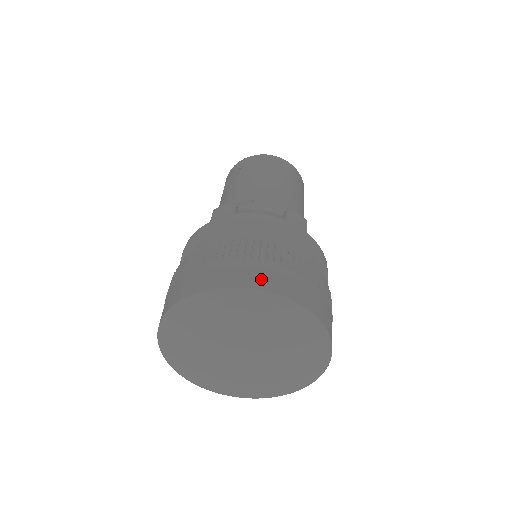
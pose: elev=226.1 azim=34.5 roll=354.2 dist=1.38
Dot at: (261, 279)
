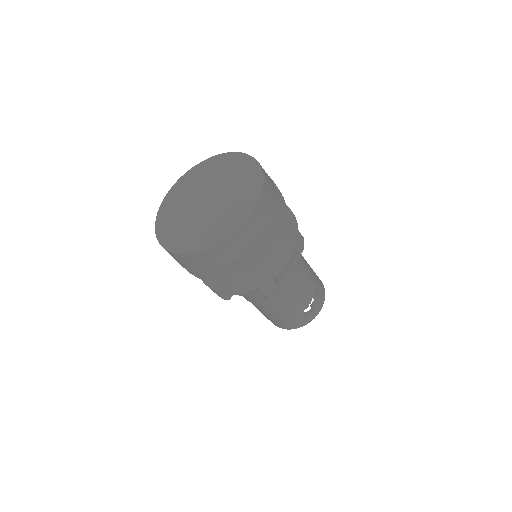
Dot at: occluded
